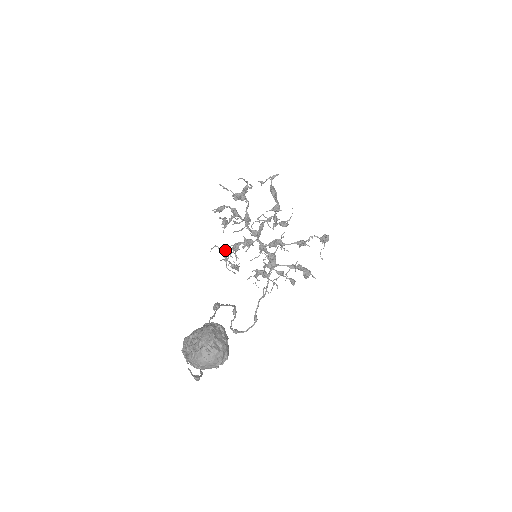
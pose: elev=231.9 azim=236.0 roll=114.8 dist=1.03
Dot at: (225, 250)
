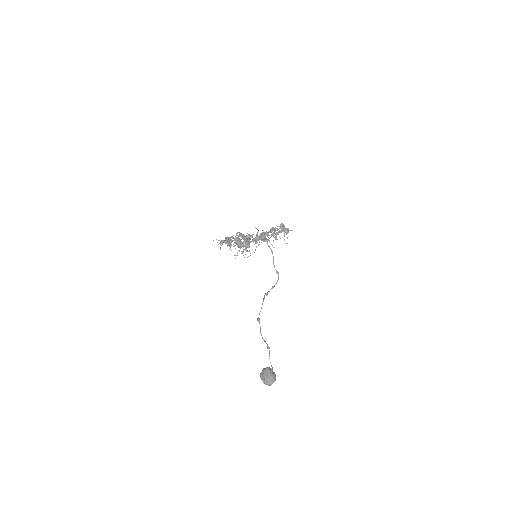
Dot at: (238, 247)
